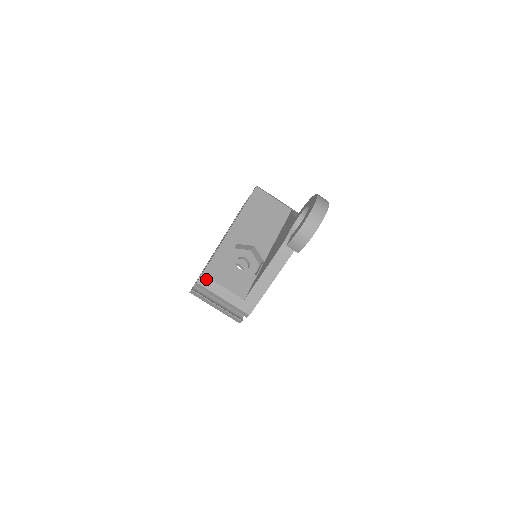
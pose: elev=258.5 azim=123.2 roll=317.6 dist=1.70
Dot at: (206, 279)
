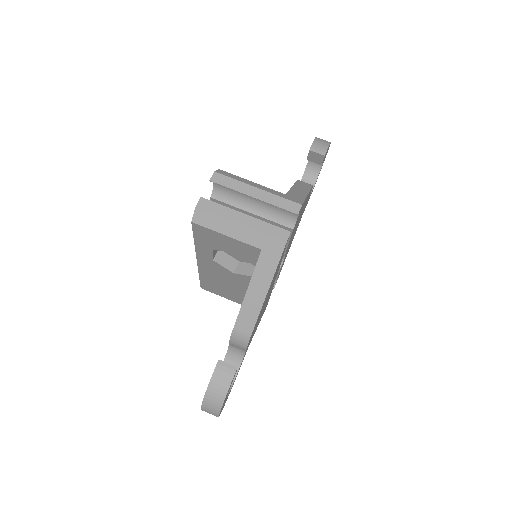
Dot at: (226, 173)
